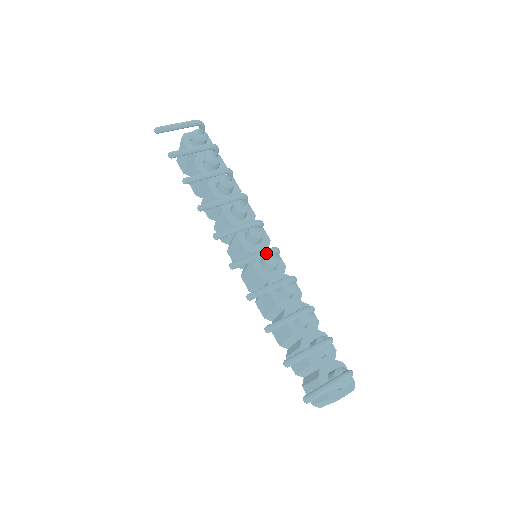
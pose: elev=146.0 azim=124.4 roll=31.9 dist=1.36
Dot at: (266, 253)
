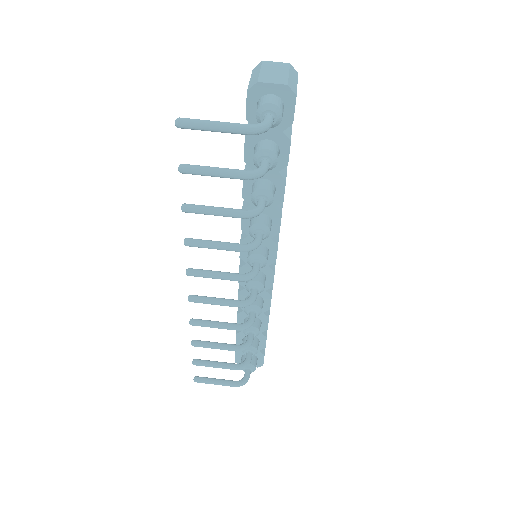
Dot at: (231, 306)
